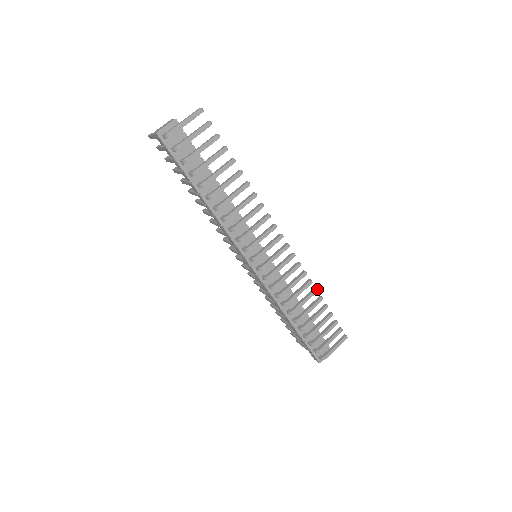
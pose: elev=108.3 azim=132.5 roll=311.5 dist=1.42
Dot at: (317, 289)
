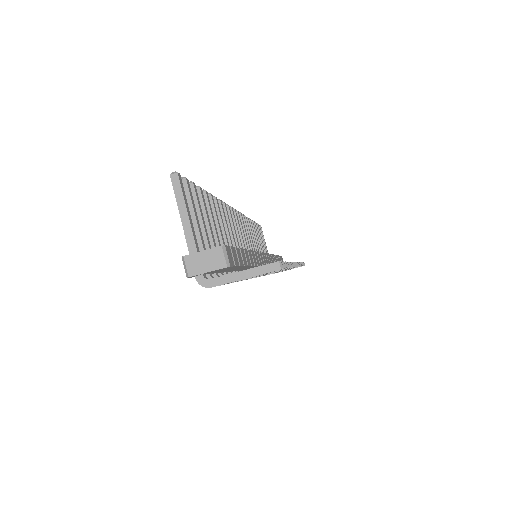
Dot at: occluded
